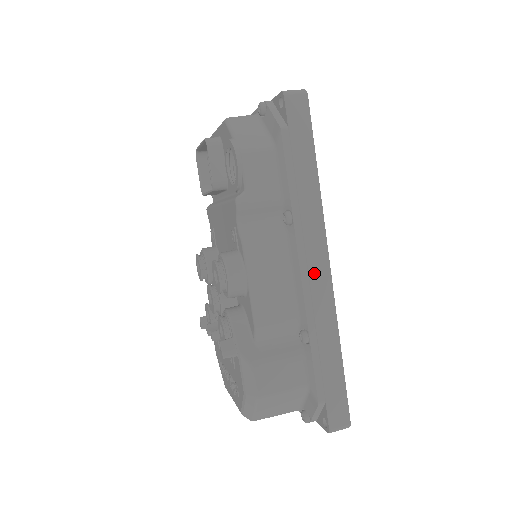
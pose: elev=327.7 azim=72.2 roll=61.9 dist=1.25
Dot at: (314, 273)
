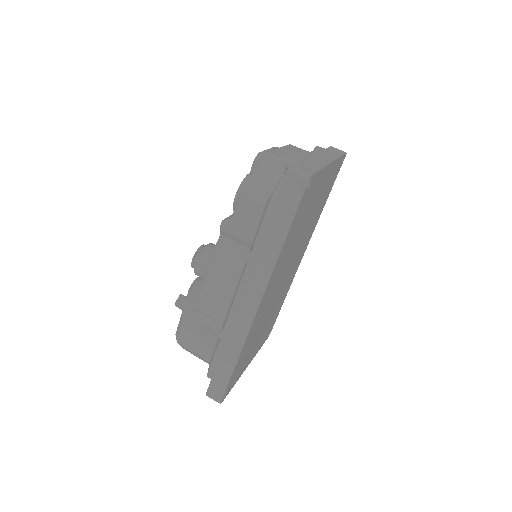
Dot at: (244, 304)
